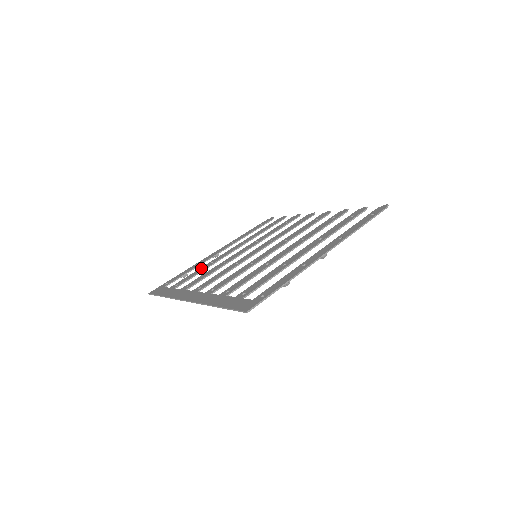
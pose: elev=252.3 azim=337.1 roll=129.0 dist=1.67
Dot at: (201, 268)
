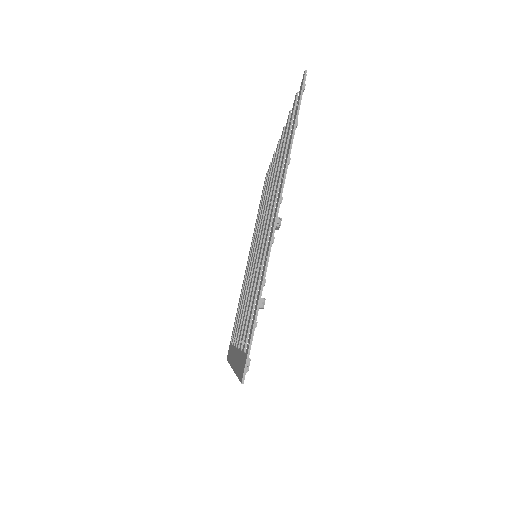
Dot at: occluded
